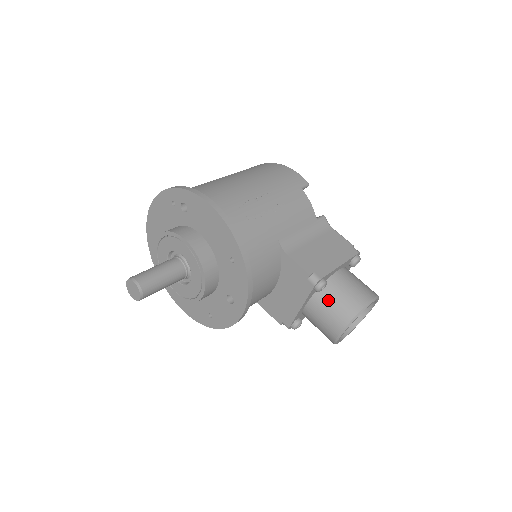
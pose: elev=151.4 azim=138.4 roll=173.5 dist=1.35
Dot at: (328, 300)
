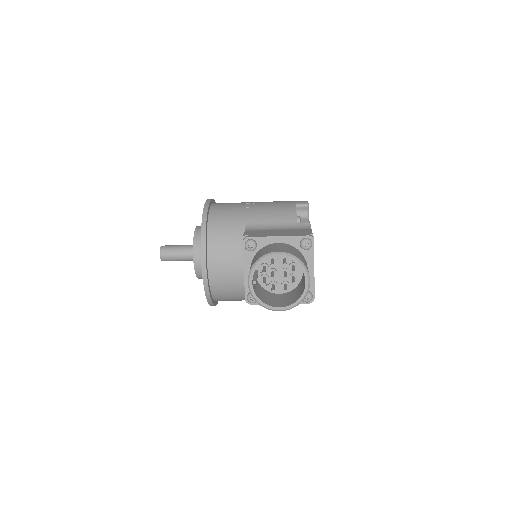
Dot at: (254, 258)
